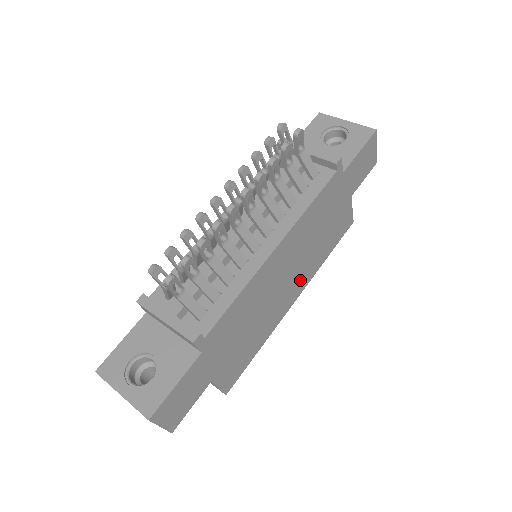
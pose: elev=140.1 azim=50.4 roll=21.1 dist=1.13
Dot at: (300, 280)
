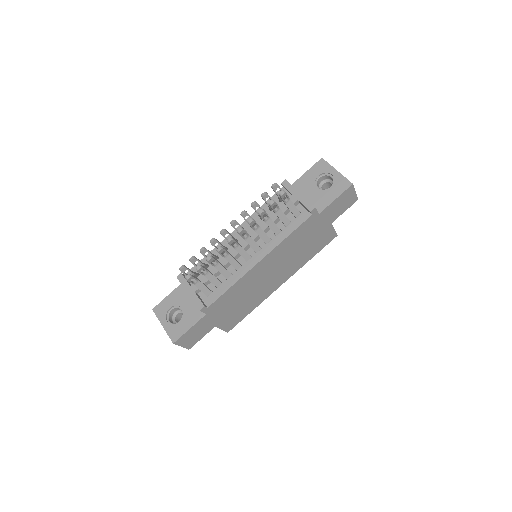
Dot at: (285, 273)
